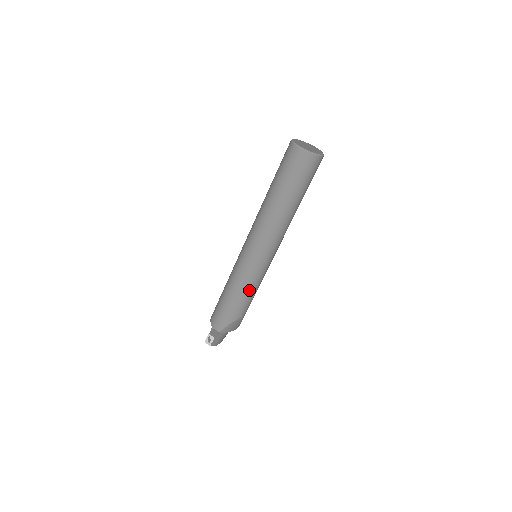
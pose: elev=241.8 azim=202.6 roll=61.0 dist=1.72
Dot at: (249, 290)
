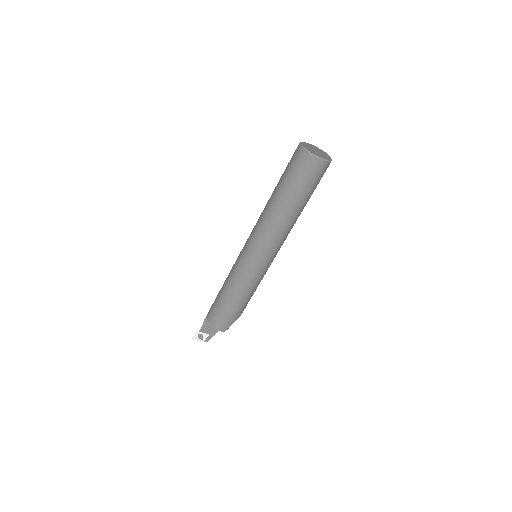
Dot at: (255, 289)
